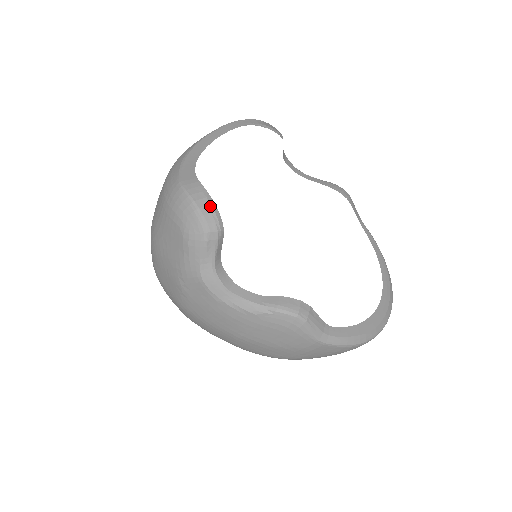
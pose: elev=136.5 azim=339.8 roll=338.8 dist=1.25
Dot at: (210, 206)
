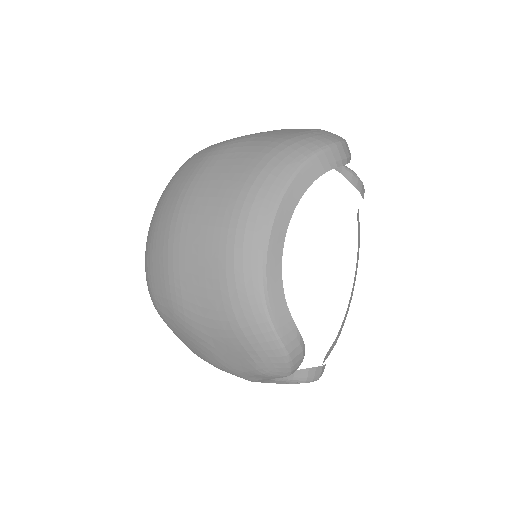
Dot at: (301, 353)
